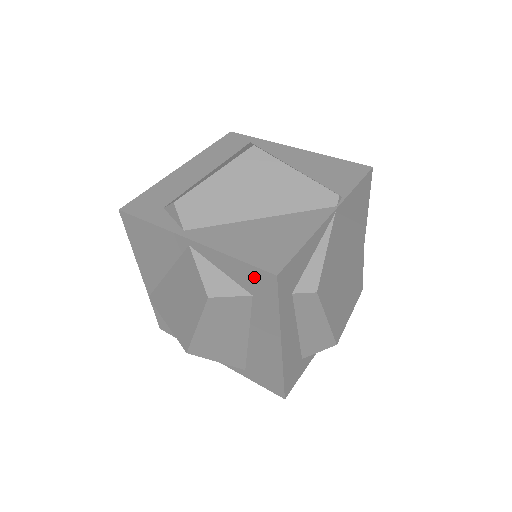
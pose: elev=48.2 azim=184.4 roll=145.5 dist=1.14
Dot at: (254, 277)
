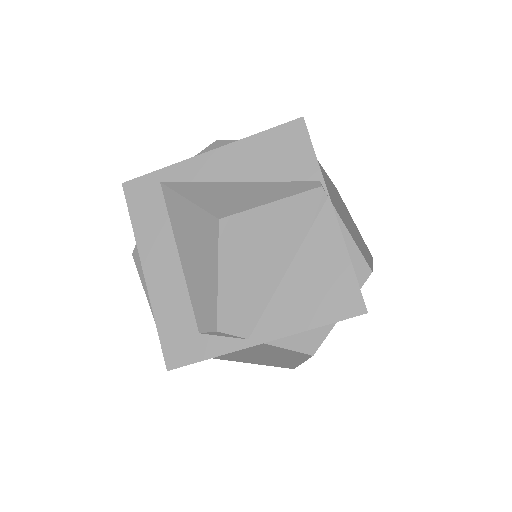
Dot at: occluded
